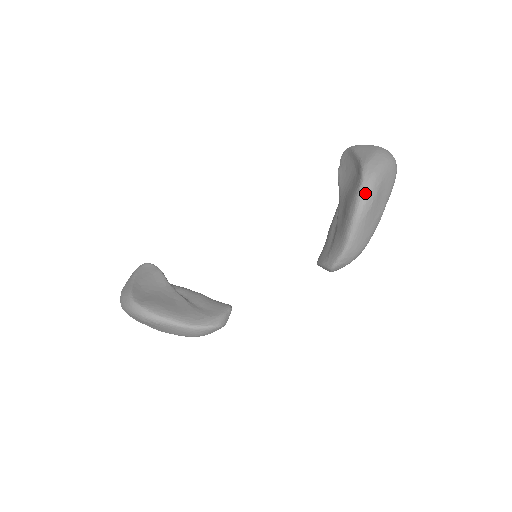
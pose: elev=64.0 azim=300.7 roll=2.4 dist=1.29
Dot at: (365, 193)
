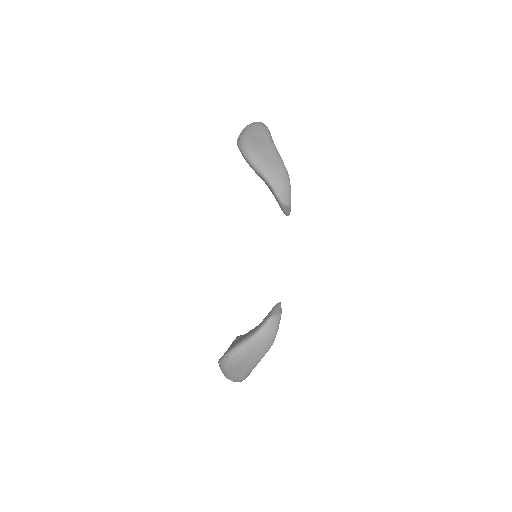
Dot at: (243, 148)
